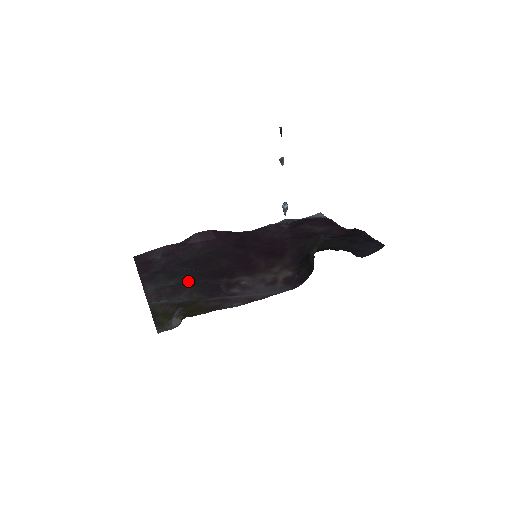
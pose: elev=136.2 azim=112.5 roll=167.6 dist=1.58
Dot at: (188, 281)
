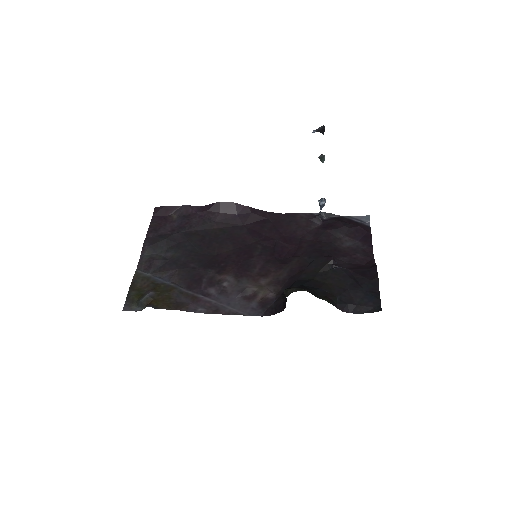
Dot at: (181, 259)
